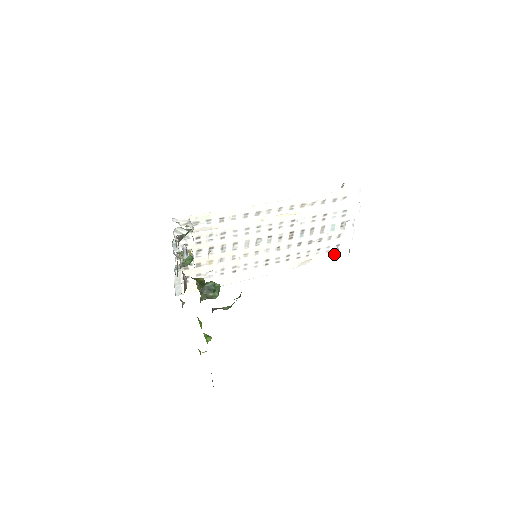
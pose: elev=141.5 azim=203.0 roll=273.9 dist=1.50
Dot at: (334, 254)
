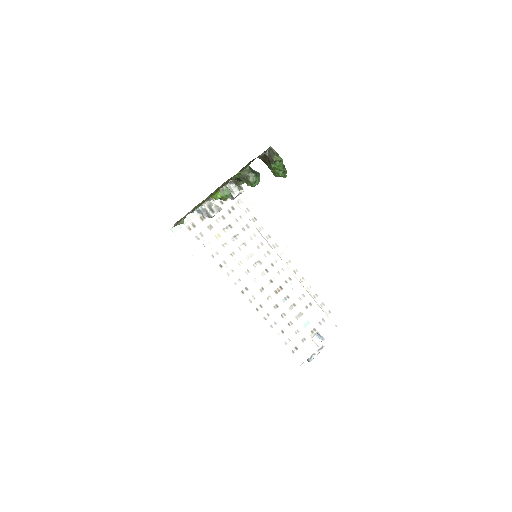
Dot at: (288, 354)
